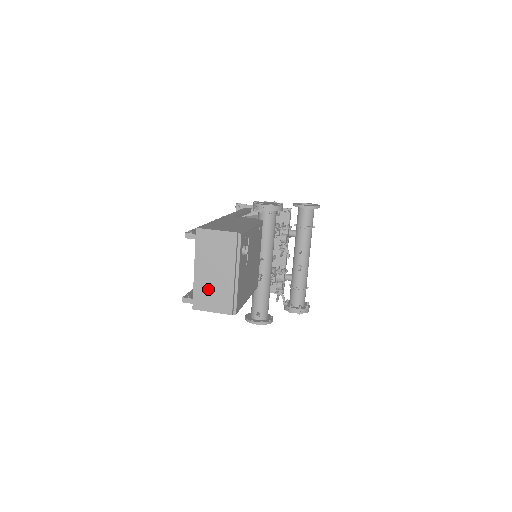
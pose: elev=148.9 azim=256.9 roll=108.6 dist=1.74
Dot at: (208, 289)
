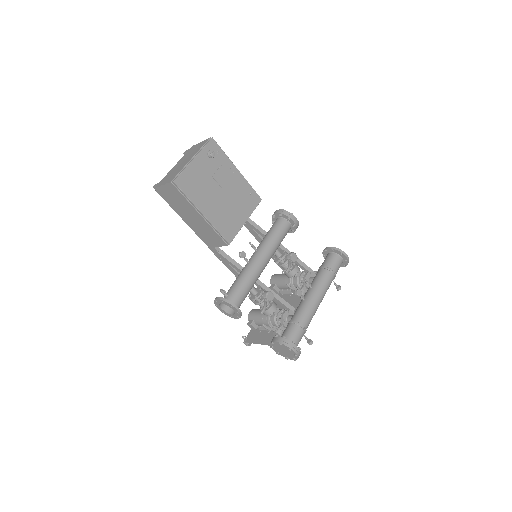
Dot at: (171, 173)
